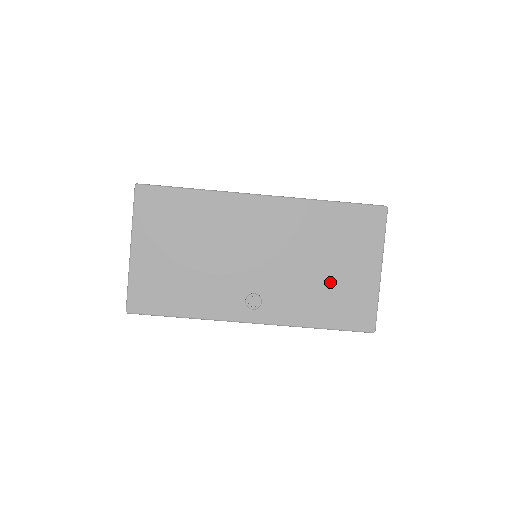
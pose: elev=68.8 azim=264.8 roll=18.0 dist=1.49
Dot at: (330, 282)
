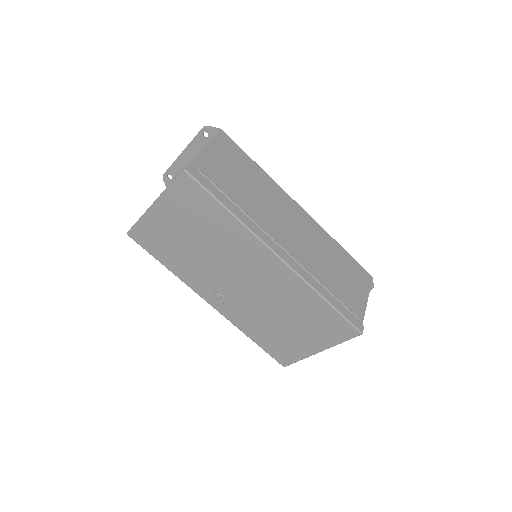
Dot at: (280, 330)
